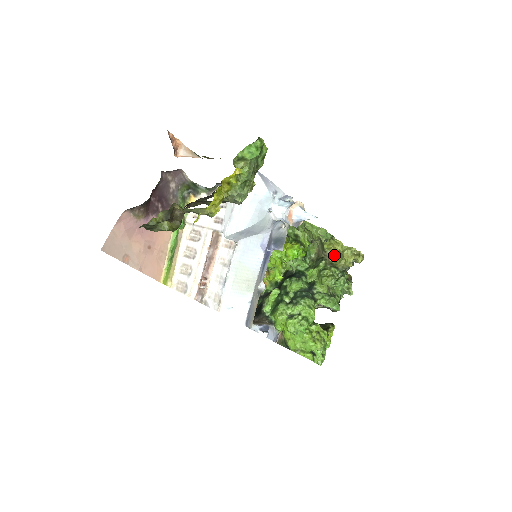
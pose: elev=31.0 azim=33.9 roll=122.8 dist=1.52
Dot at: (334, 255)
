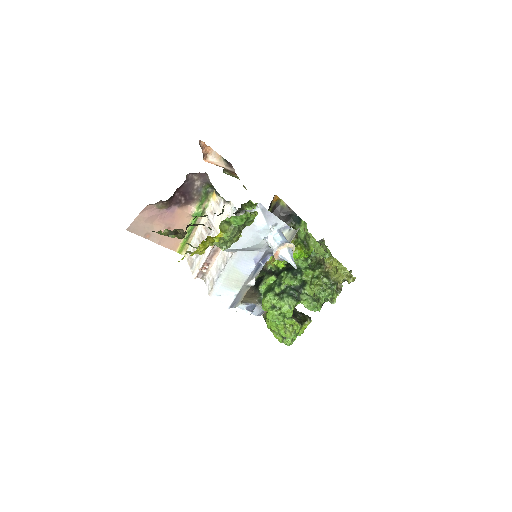
Dot at: (332, 267)
